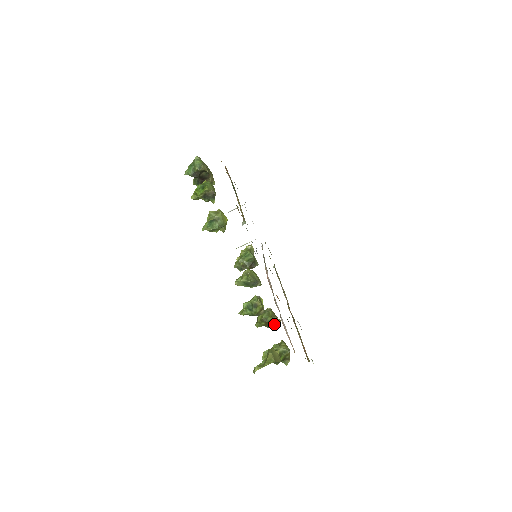
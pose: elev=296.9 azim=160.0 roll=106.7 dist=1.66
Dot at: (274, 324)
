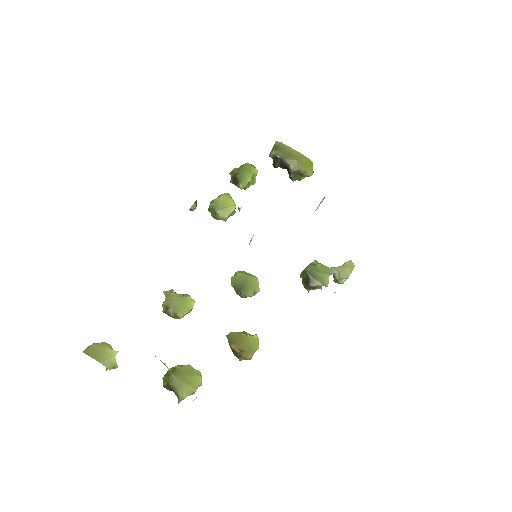
Dot at: (240, 356)
